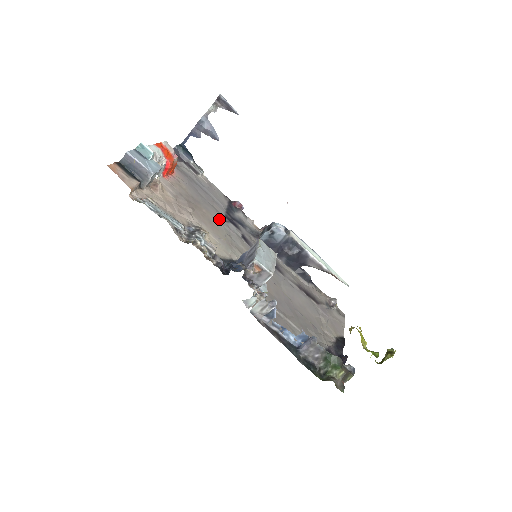
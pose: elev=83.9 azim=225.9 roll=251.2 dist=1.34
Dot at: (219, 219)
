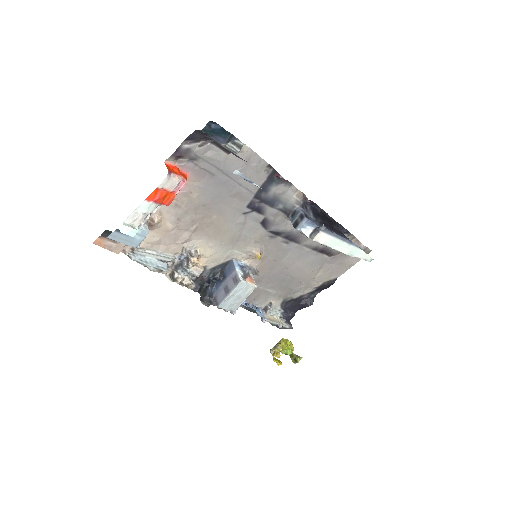
Dot at: (234, 216)
